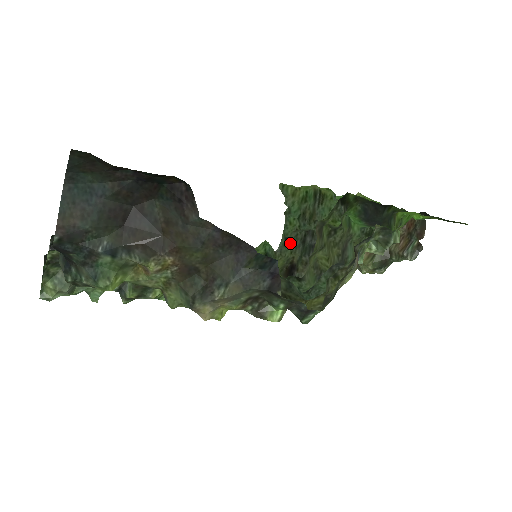
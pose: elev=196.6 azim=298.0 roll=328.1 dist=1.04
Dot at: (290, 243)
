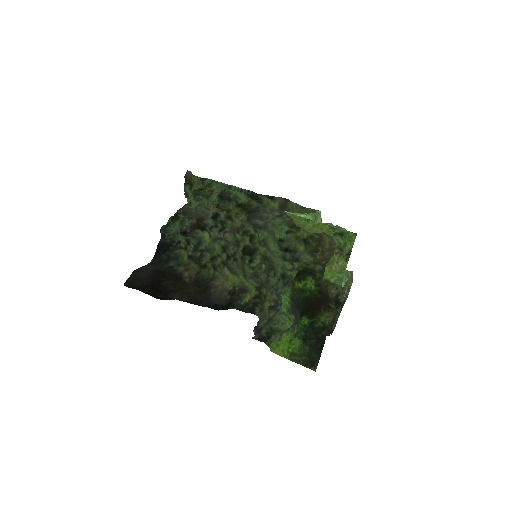
Dot at: occluded
